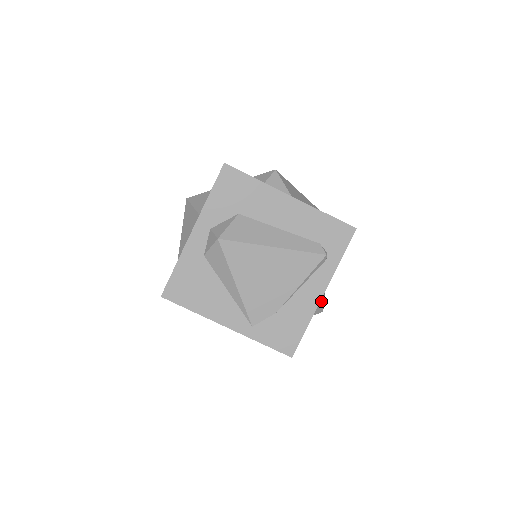
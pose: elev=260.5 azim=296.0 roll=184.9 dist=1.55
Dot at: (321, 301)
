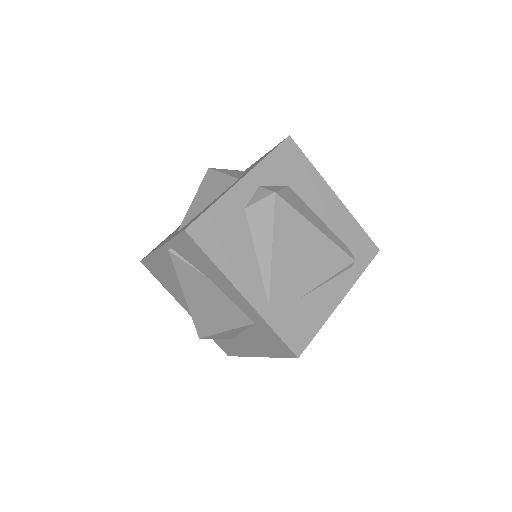
Dot at: occluded
